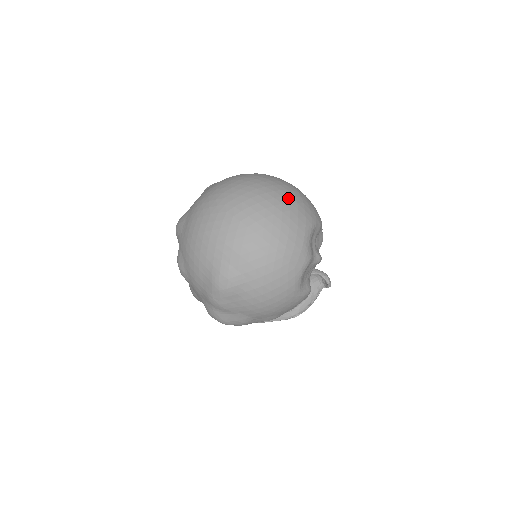
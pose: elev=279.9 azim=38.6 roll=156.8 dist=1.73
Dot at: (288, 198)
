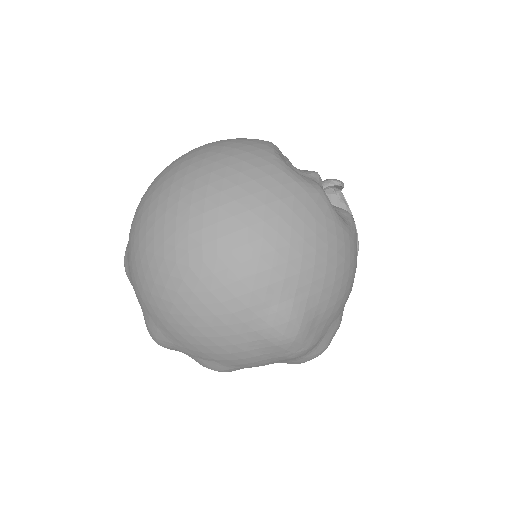
Dot at: (218, 165)
